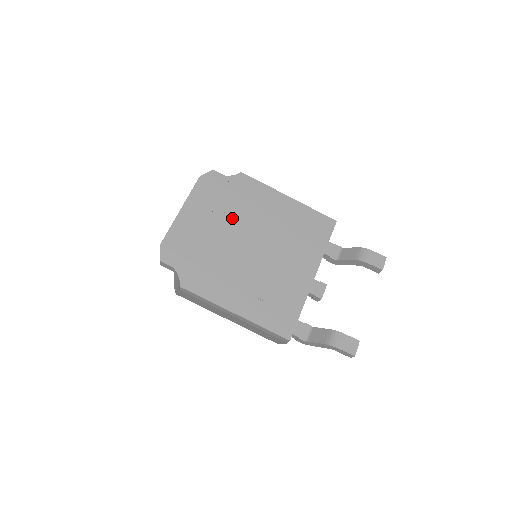
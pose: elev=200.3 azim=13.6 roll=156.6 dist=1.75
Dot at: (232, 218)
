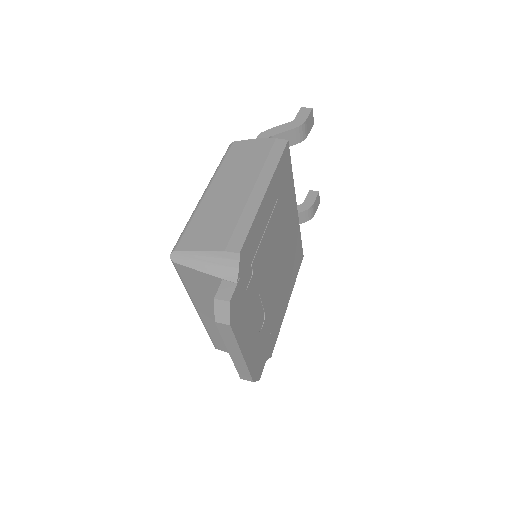
Dot at: (260, 286)
